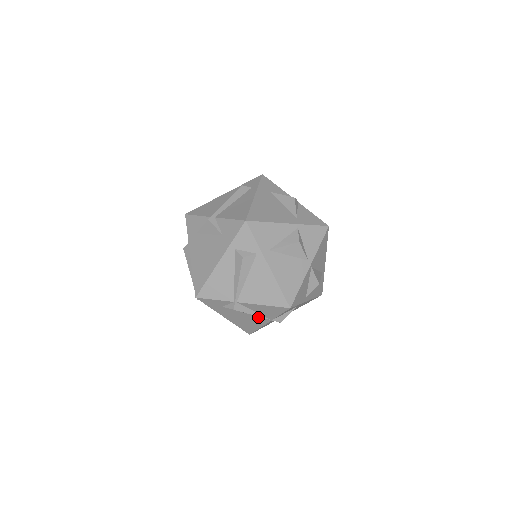
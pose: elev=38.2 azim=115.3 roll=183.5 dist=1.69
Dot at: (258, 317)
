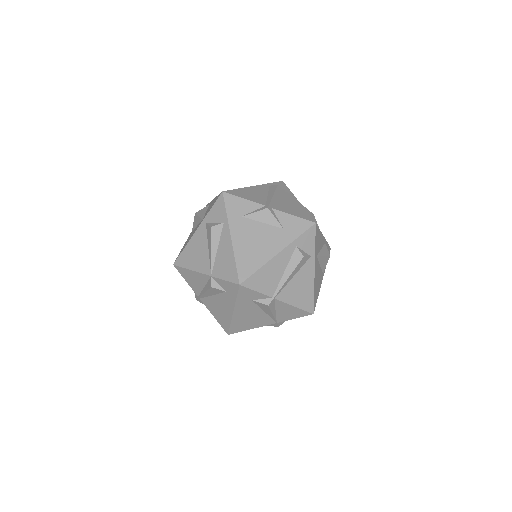
Dot at: (269, 317)
